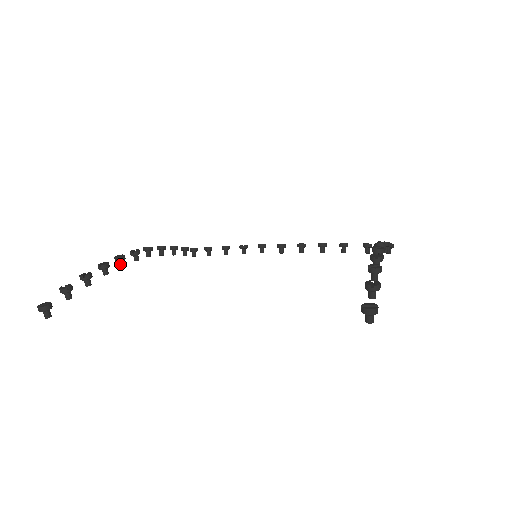
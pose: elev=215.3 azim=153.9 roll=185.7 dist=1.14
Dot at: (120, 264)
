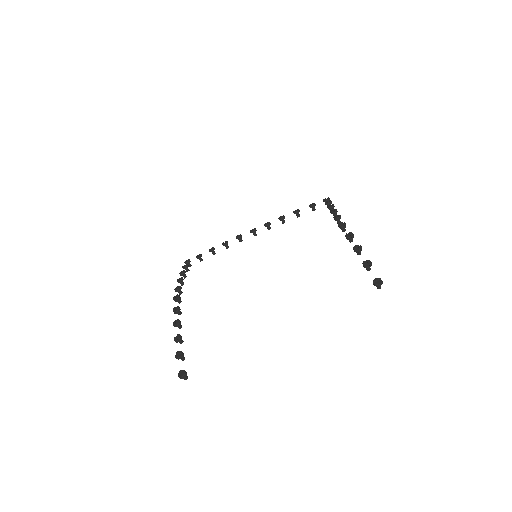
Dot at: (179, 314)
